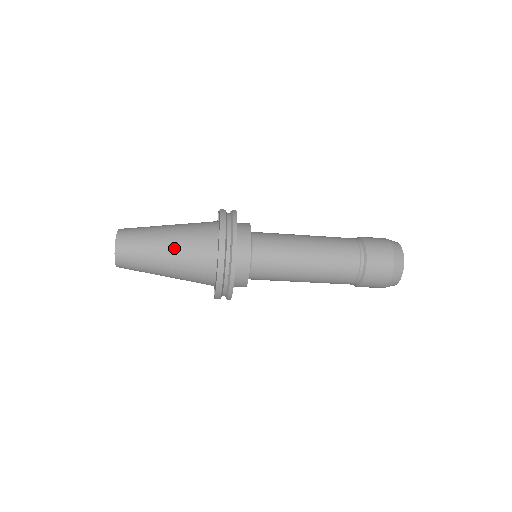
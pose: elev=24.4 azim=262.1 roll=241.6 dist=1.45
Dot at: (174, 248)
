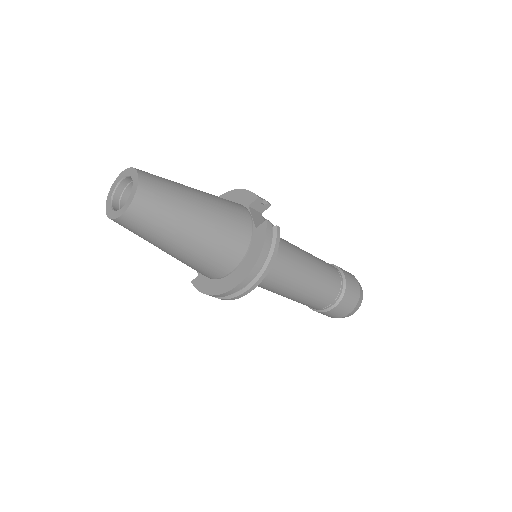
Dot at: (195, 246)
